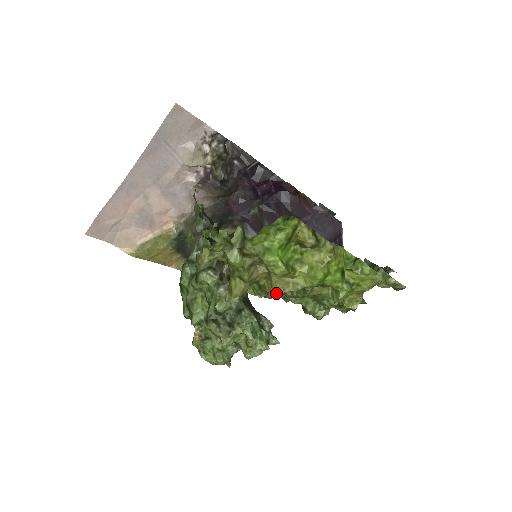
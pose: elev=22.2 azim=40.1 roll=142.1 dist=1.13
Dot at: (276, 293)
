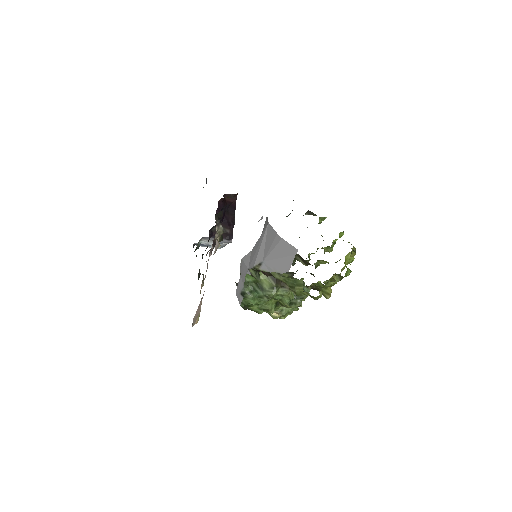
Dot at: occluded
